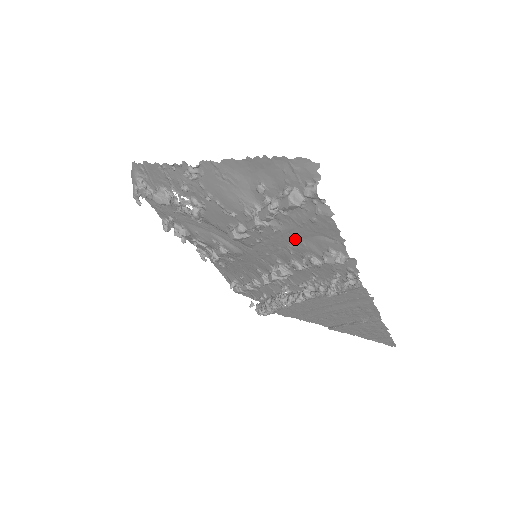
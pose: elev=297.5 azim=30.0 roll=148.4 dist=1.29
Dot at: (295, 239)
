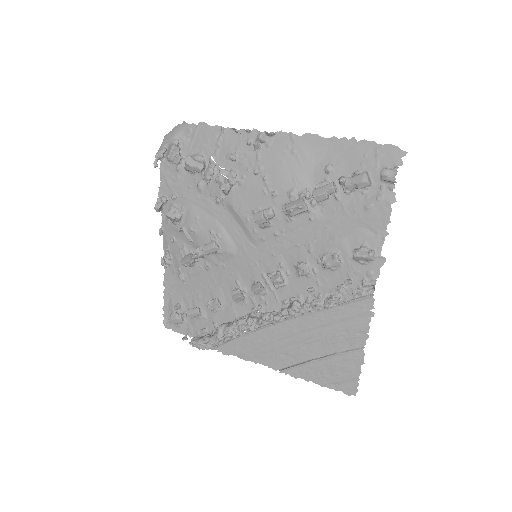
Dot at: (328, 232)
